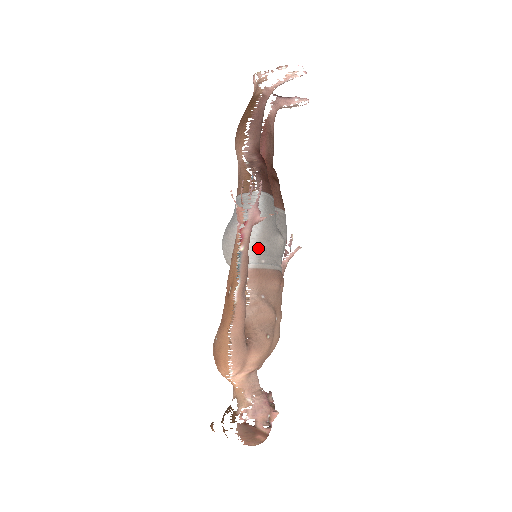
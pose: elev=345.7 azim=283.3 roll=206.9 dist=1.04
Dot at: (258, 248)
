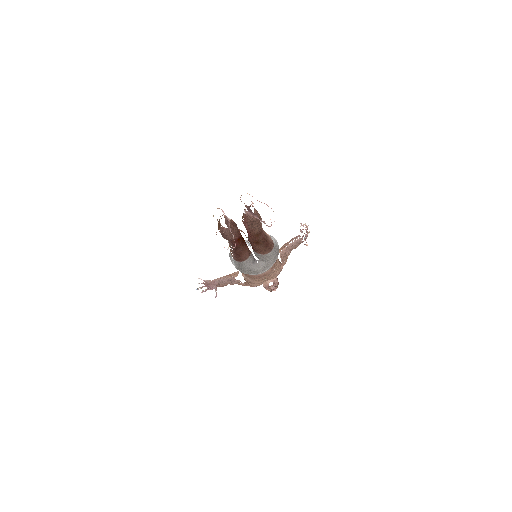
Dot at: occluded
